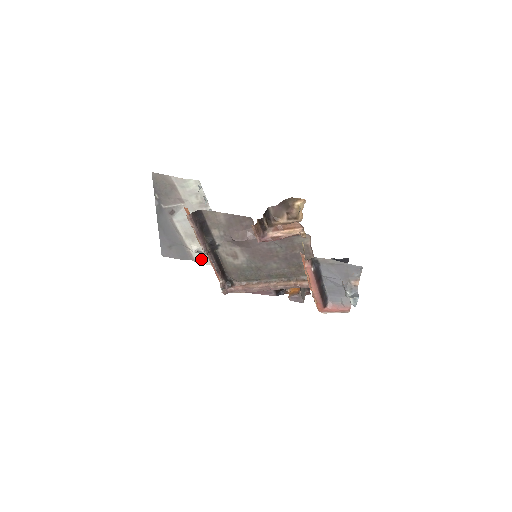
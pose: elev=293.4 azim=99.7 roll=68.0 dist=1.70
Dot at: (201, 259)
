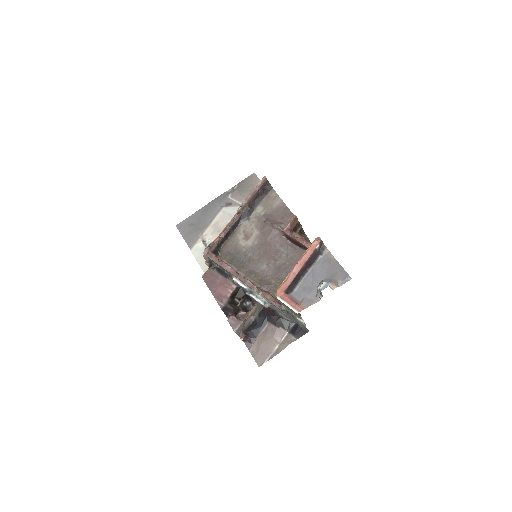
Dot at: (198, 250)
